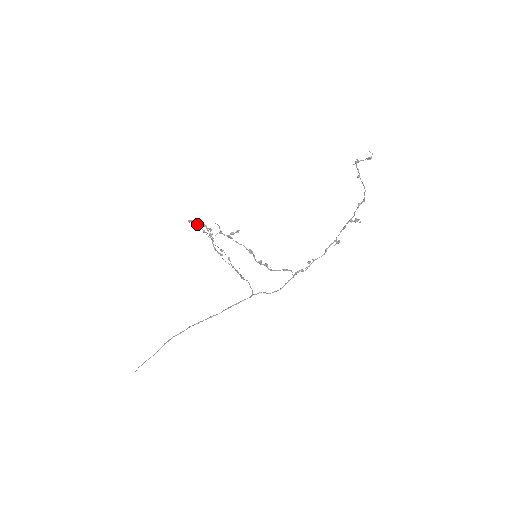
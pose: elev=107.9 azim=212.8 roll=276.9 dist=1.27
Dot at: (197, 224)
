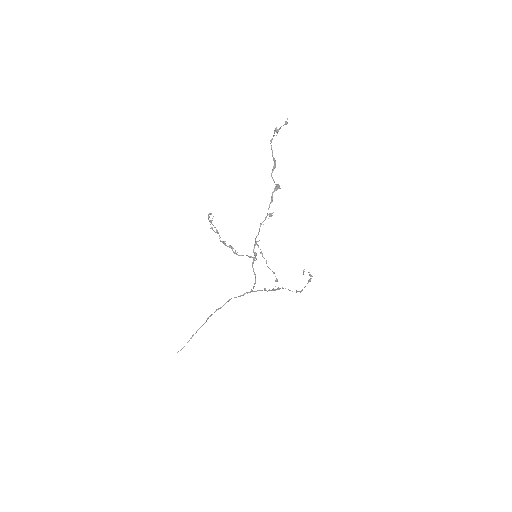
Dot at: (258, 247)
